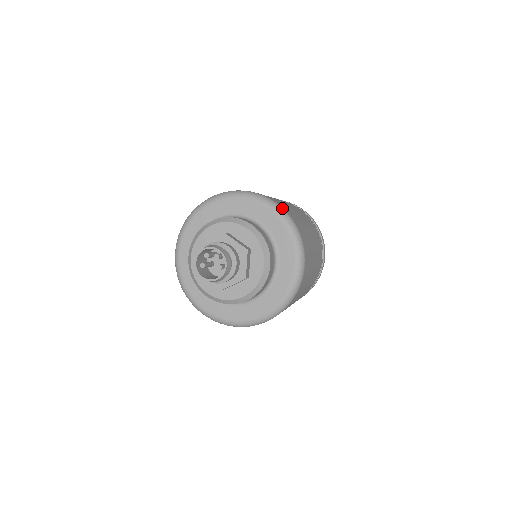
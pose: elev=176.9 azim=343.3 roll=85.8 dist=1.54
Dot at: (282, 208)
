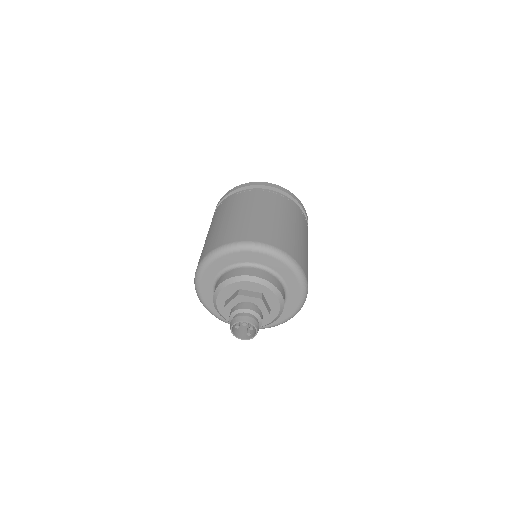
Dot at: (307, 282)
